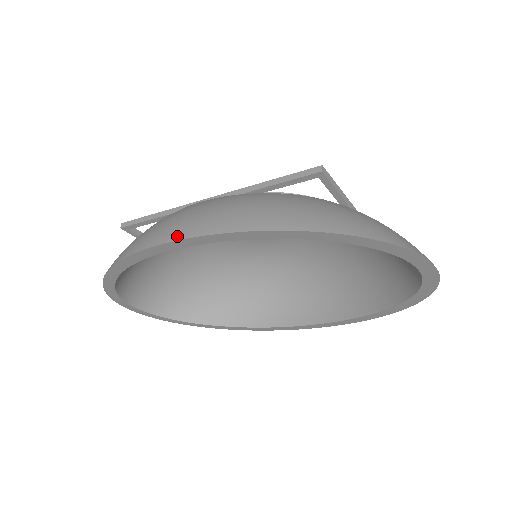
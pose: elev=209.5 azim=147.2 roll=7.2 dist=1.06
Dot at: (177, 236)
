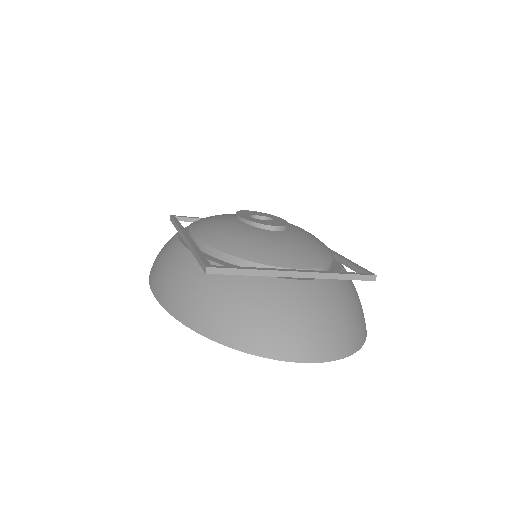
Dot at: (151, 284)
